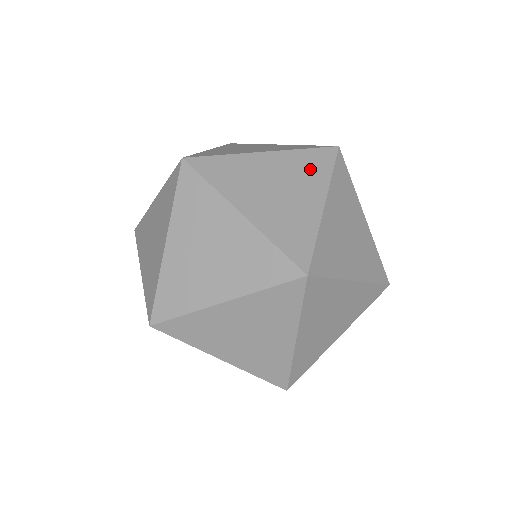
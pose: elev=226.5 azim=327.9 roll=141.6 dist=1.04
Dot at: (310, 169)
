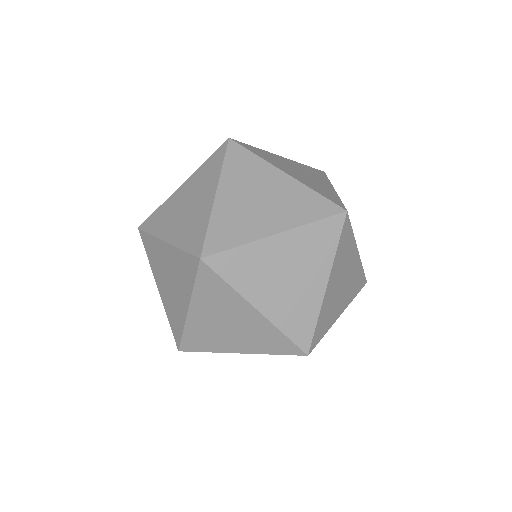
Dot at: (208, 174)
